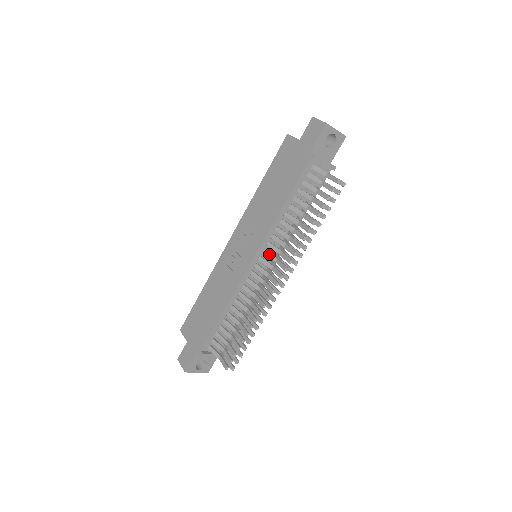
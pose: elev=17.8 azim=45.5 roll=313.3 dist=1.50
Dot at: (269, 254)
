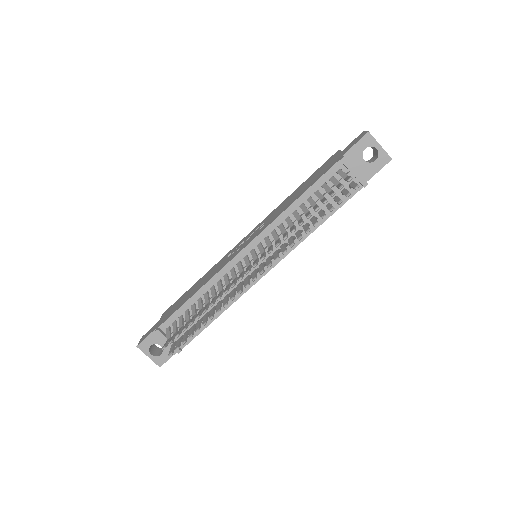
Dot at: (261, 247)
